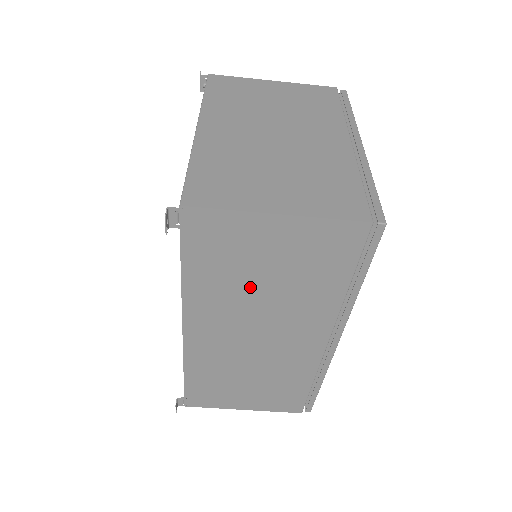
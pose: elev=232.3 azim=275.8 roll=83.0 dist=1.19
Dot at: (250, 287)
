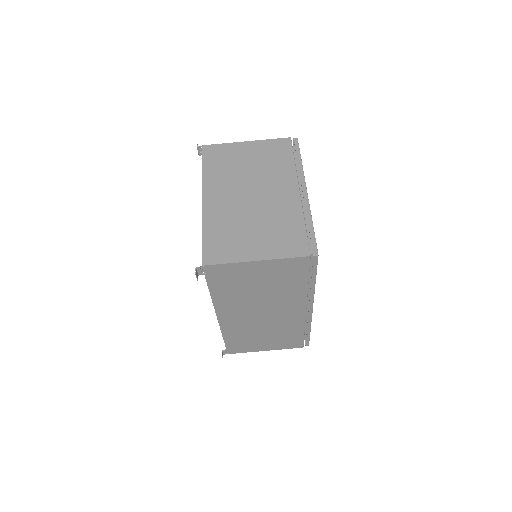
Dot at: (251, 293)
